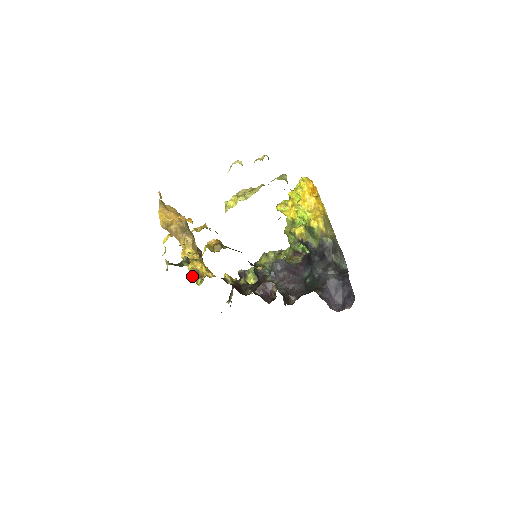
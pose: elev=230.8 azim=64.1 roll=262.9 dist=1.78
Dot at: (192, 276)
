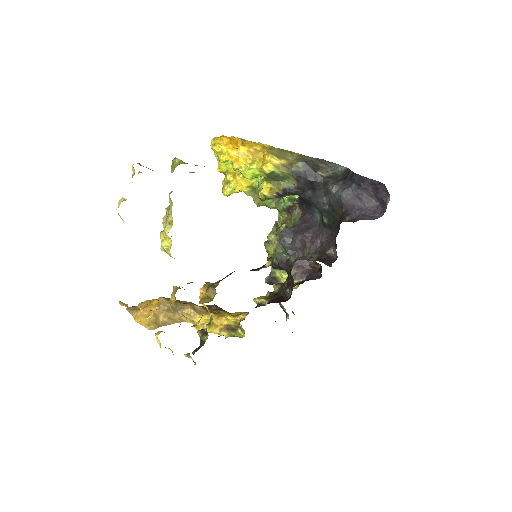
Dot at: occluded
